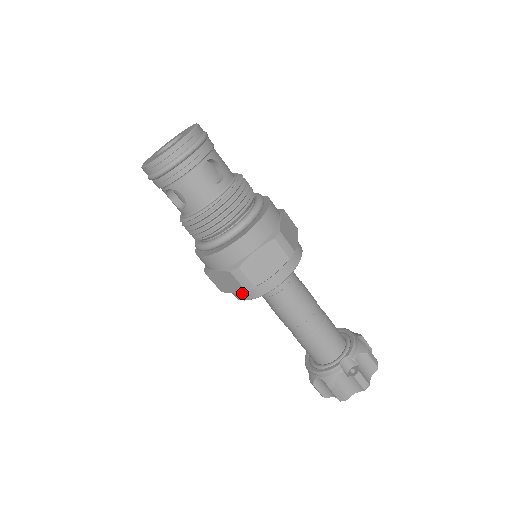
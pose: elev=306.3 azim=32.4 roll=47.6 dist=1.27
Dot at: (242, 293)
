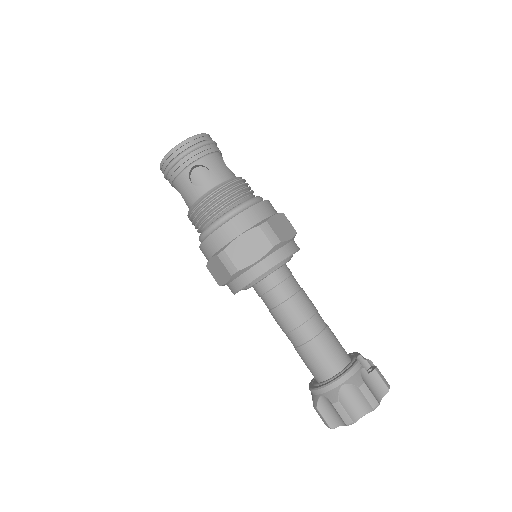
Dot at: (264, 261)
